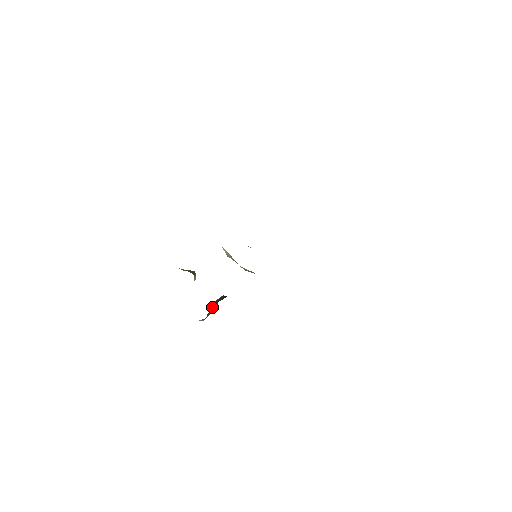
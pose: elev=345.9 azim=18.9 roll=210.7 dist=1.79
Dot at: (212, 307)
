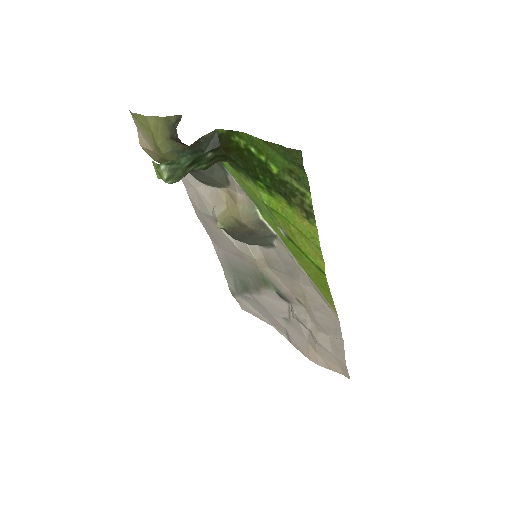
Dot at: (191, 148)
